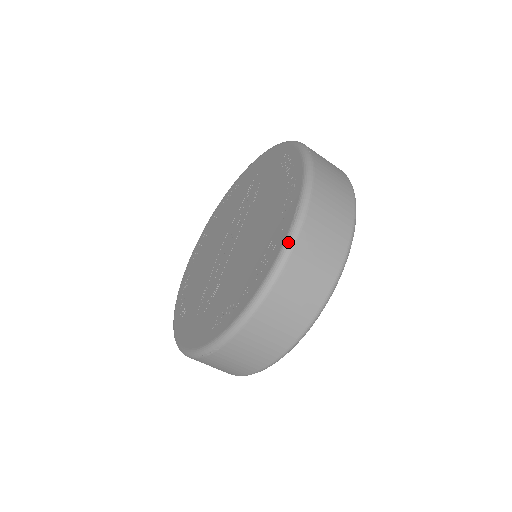
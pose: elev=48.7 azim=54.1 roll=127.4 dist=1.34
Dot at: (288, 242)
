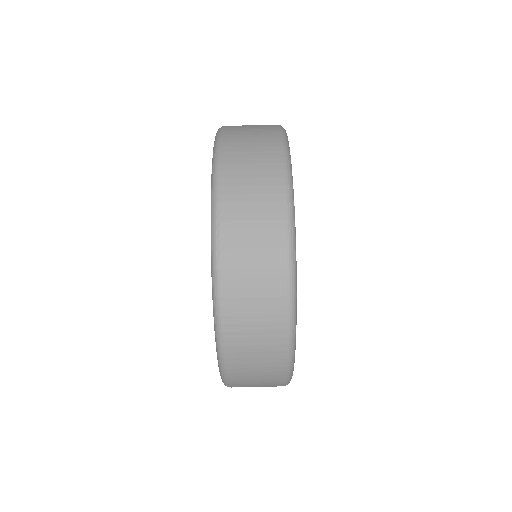
Dot at: occluded
